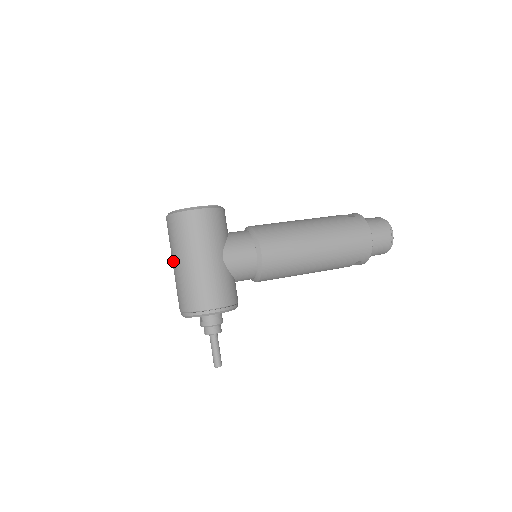
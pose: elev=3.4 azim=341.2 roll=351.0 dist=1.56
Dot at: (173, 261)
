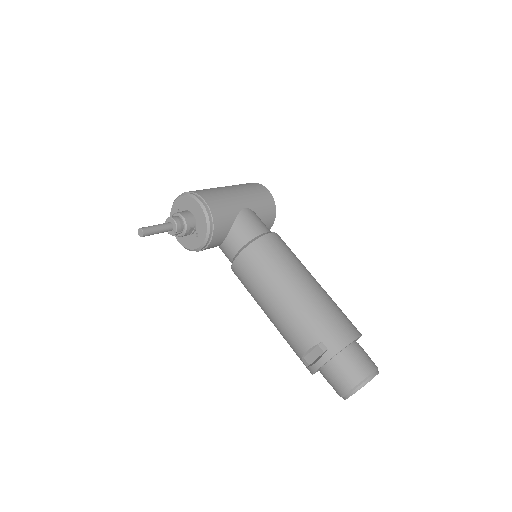
Dot at: occluded
